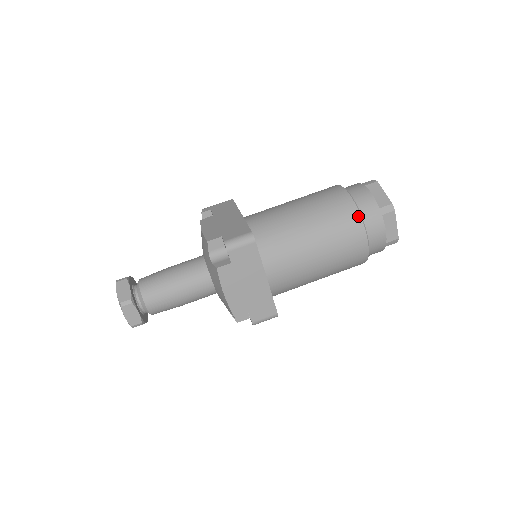
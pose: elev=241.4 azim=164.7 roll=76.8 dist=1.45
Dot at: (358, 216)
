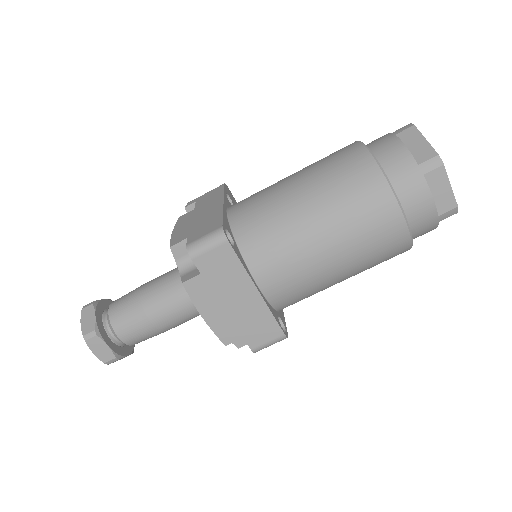
Dot at: (383, 182)
